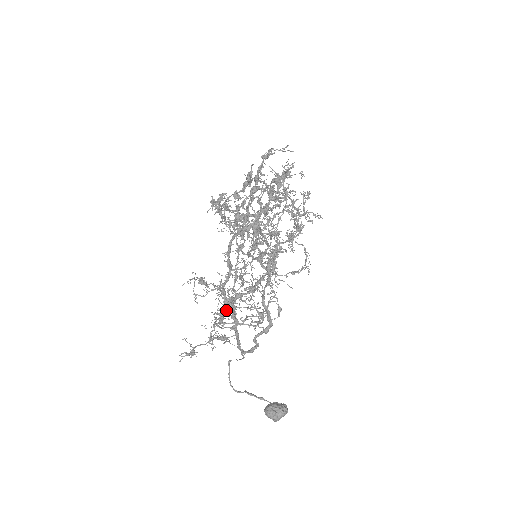
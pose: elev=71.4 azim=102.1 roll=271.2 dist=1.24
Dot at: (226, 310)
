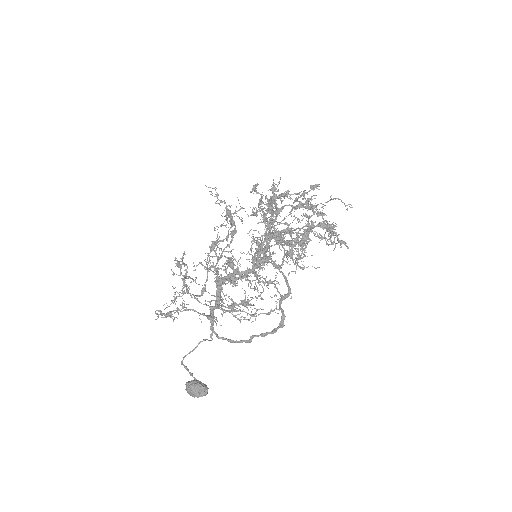
Dot at: (248, 305)
